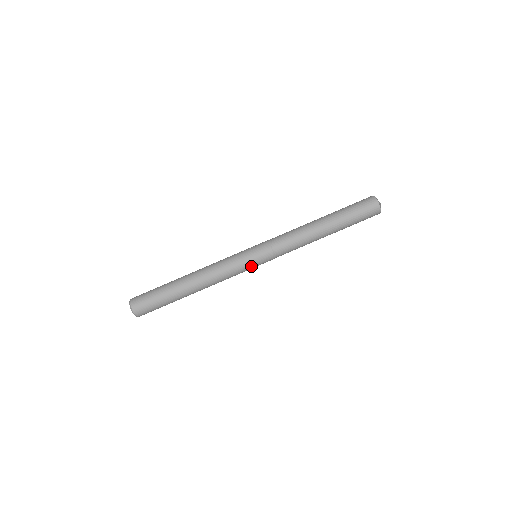
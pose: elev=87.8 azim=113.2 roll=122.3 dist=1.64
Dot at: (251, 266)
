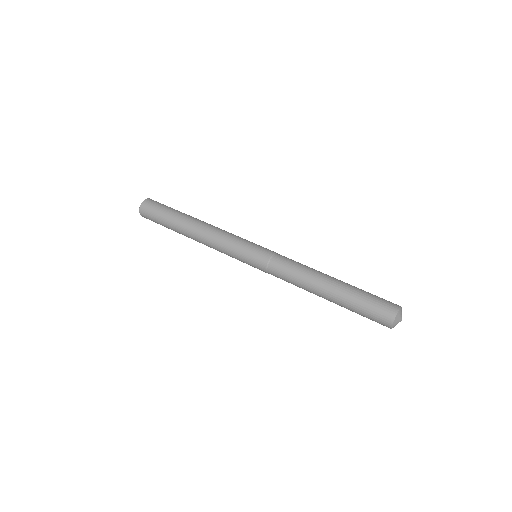
Dot at: (248, 245)
